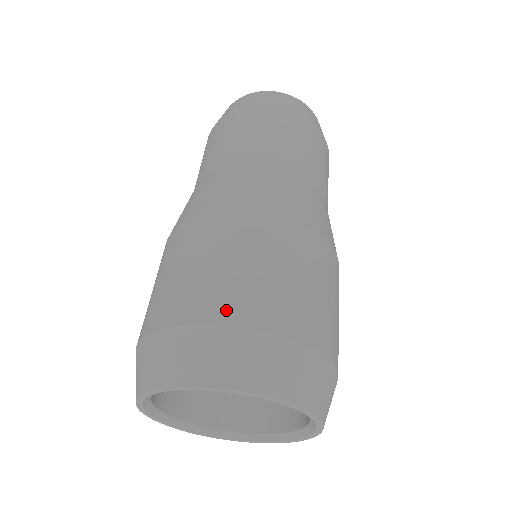
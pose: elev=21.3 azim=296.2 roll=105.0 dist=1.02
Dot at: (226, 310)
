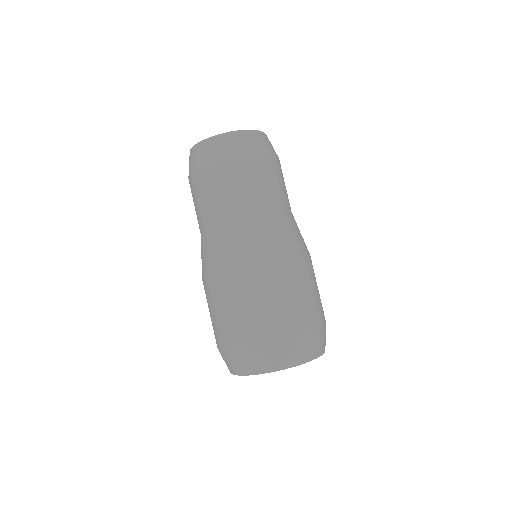
Dot at: (259, 337)
